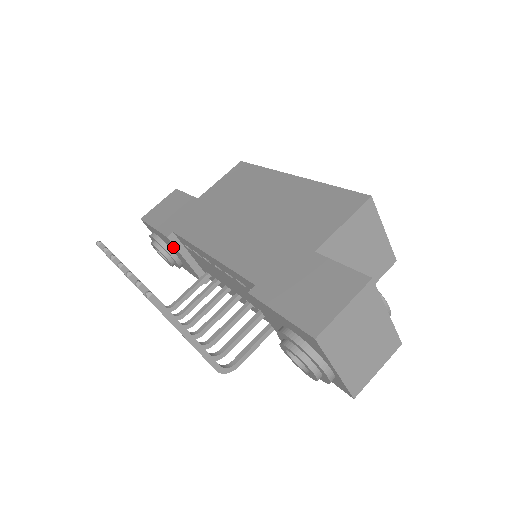
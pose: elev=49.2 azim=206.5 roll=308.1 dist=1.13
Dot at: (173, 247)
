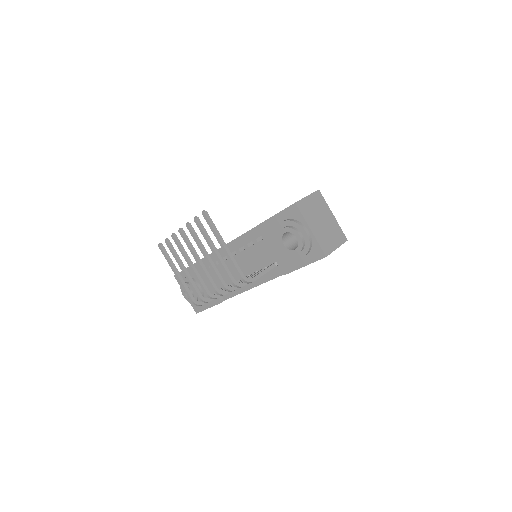
Dot at: (200, 274)
